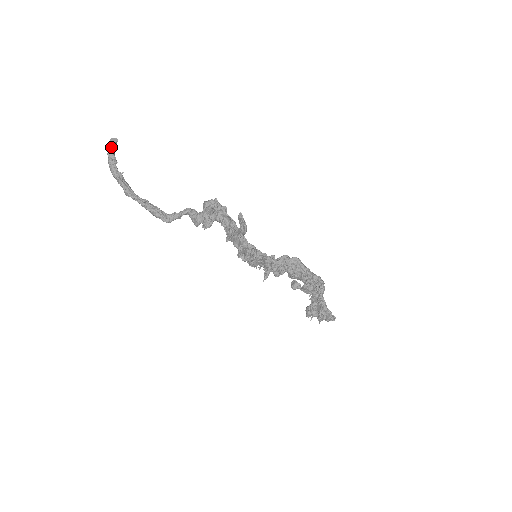
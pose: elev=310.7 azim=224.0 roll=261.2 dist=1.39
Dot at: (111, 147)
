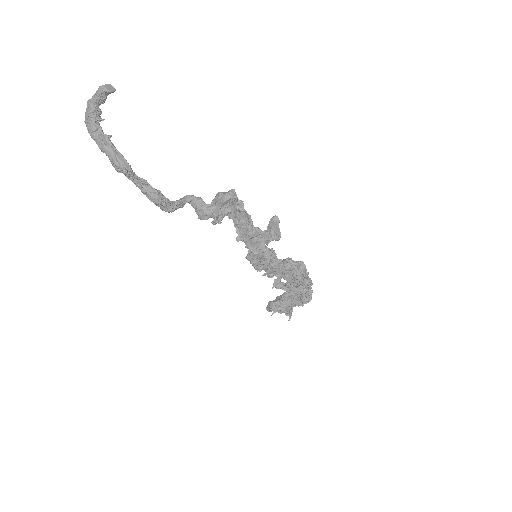
Dot at: (102, 97)
